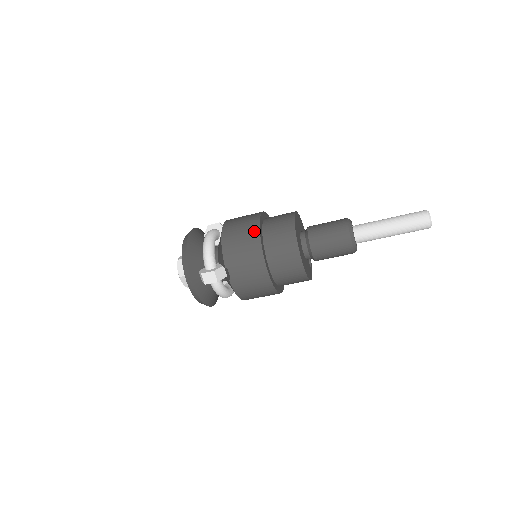
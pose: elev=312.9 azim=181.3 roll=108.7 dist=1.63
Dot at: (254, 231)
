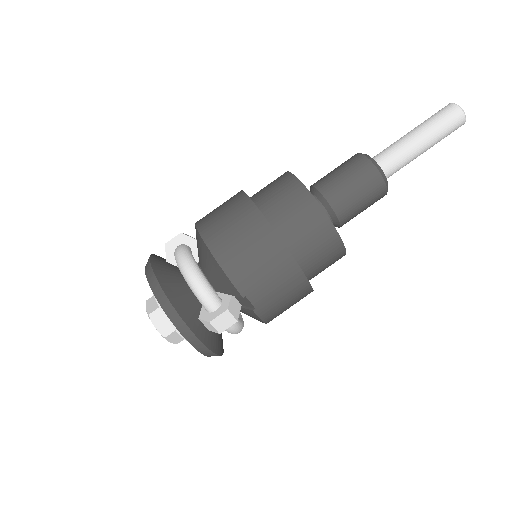
Dot at: (260, 226)
